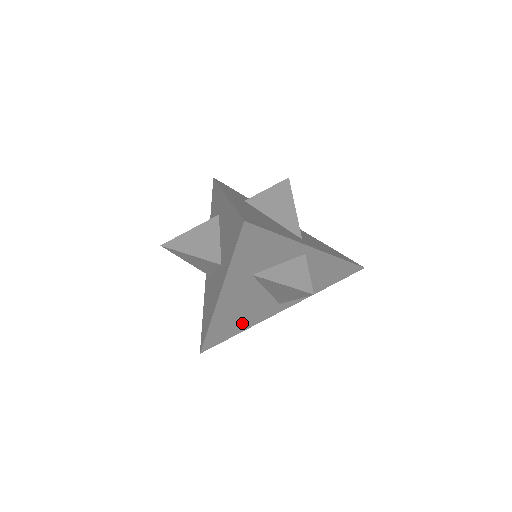
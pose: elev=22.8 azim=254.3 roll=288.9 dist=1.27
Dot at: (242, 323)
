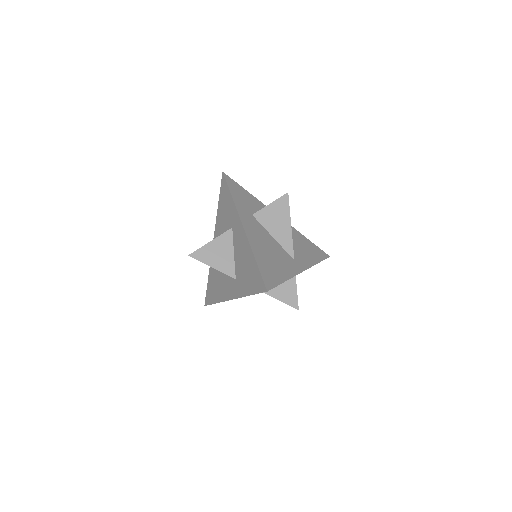
Dot at: occluded
